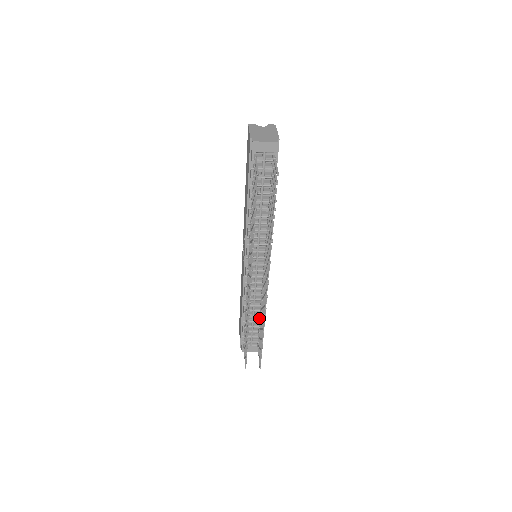
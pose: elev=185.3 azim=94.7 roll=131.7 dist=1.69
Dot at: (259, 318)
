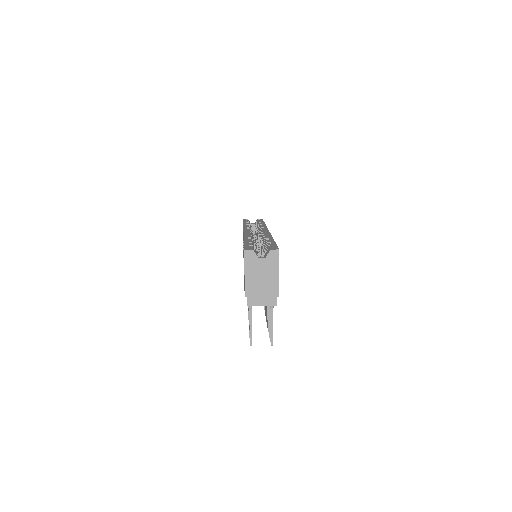
Dot at: occluded
